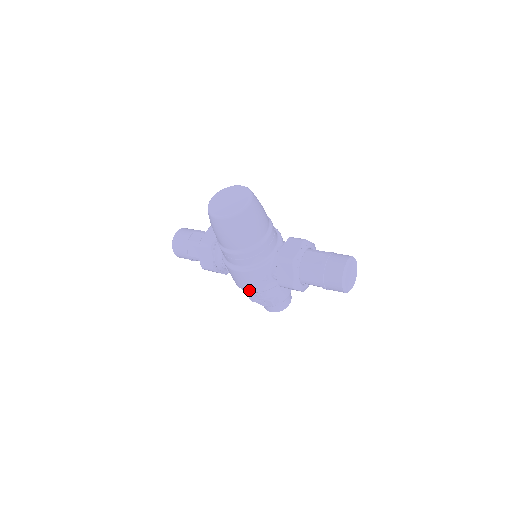
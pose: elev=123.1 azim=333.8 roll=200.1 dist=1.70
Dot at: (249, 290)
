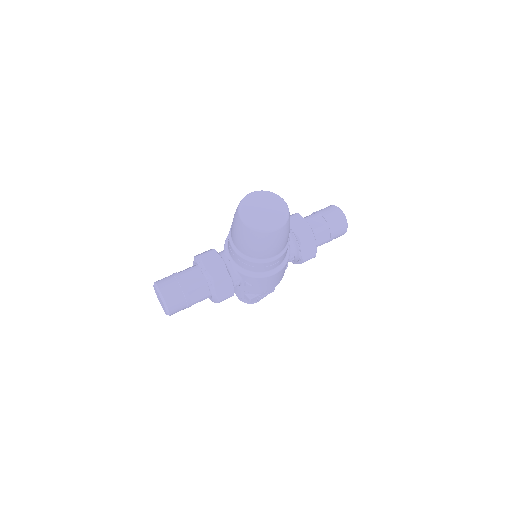
Dot at: (272, 288)
